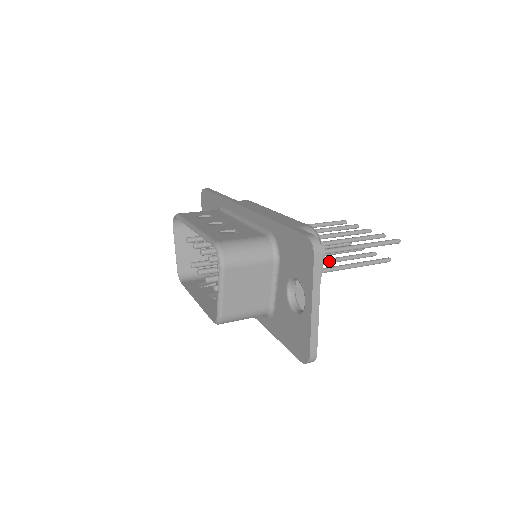
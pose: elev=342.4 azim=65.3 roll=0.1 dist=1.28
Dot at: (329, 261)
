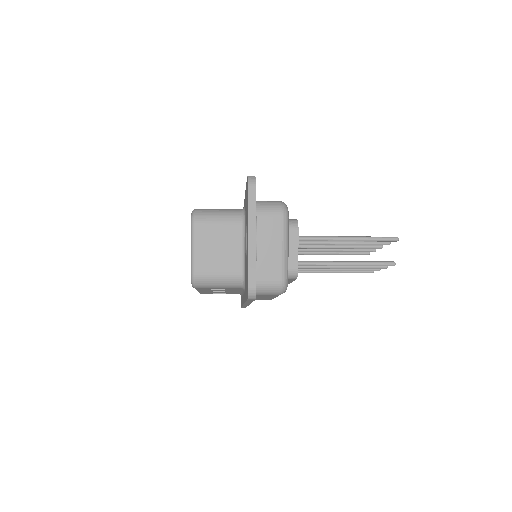
Dot at: occluded
